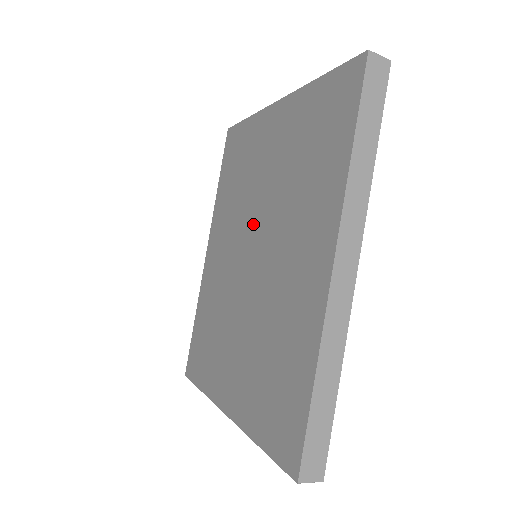
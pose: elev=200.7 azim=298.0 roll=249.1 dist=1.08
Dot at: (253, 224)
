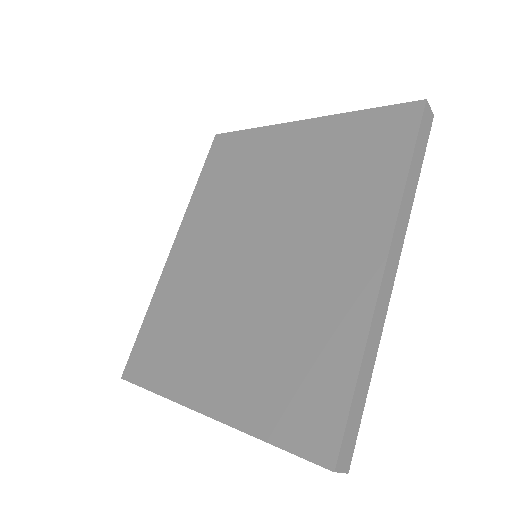
Dot at: (259, 225)
